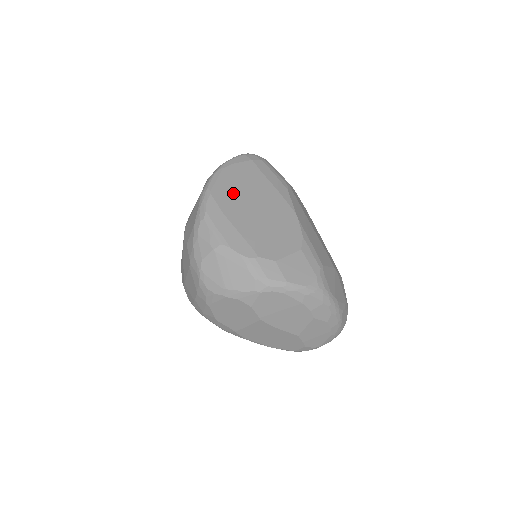
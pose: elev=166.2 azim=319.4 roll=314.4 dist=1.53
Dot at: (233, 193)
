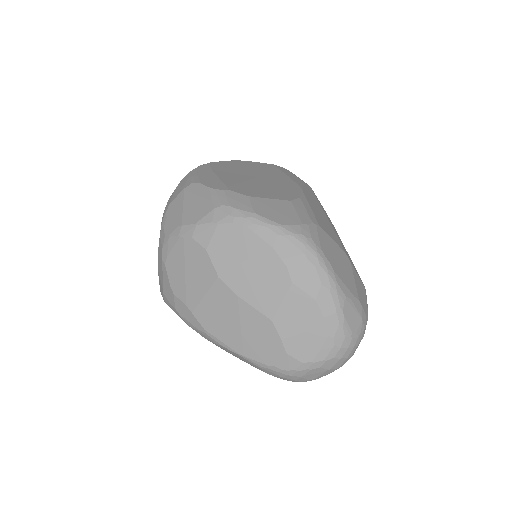
Dot at: (235, 167)
